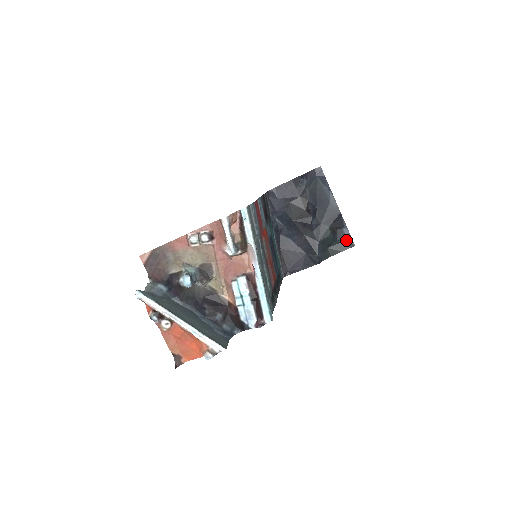
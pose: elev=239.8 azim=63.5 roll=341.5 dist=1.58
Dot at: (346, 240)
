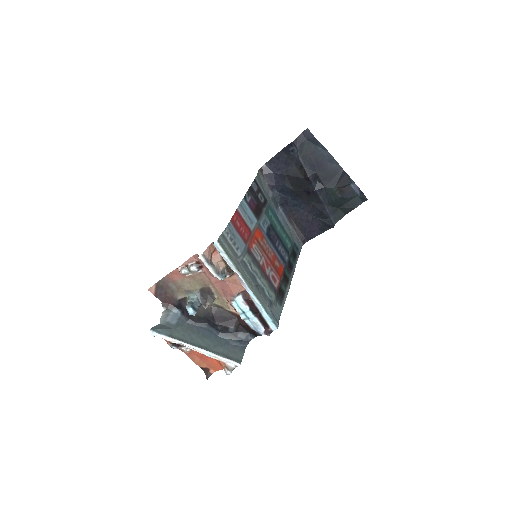
Dot at: (357, 195)
